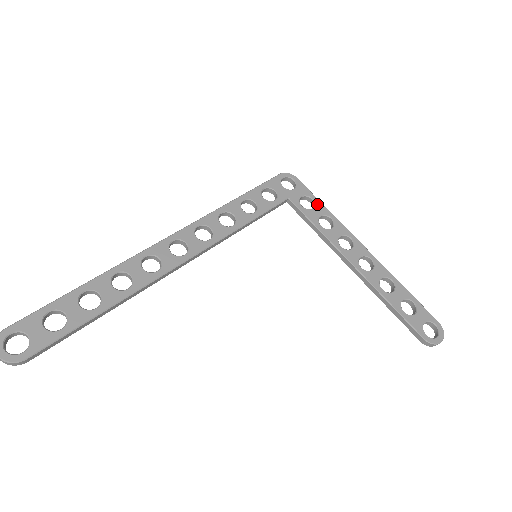
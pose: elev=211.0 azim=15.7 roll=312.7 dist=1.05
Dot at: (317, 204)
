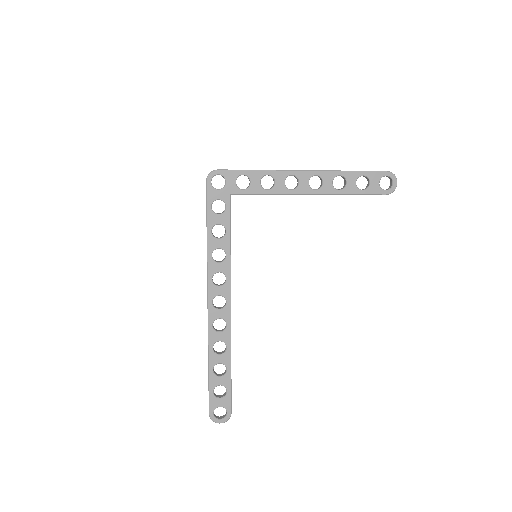
Dot at: (249, 175)
